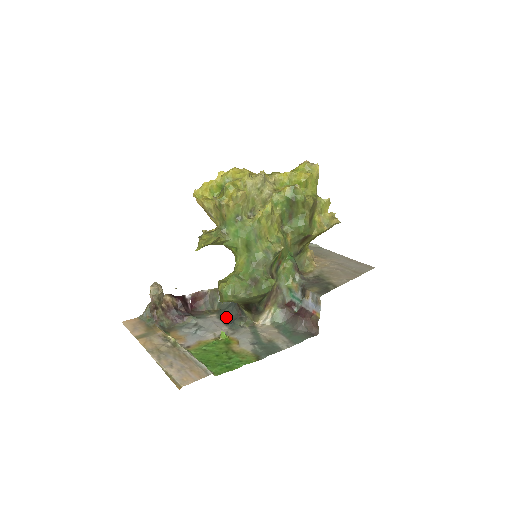
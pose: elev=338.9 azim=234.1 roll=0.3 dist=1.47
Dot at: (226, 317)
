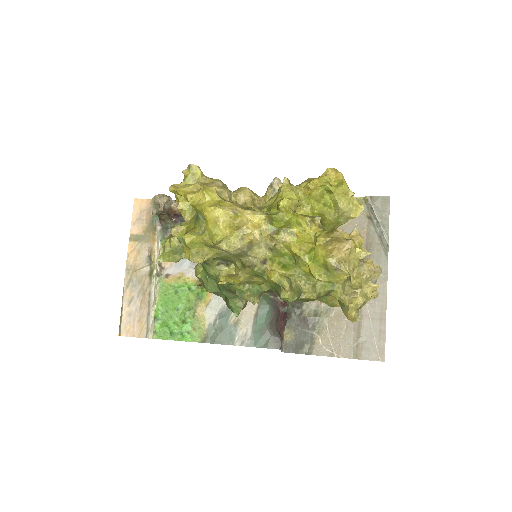
Dot at: occluded
